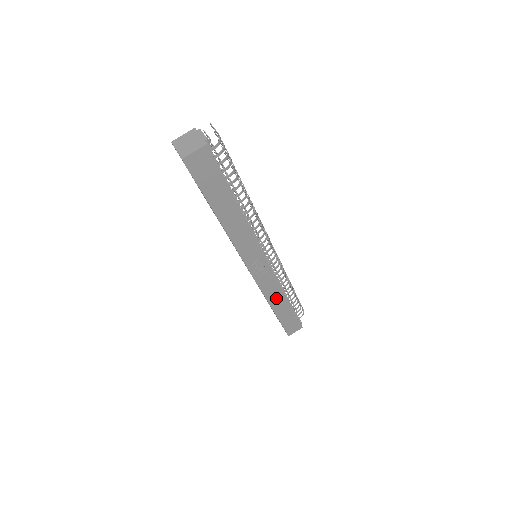
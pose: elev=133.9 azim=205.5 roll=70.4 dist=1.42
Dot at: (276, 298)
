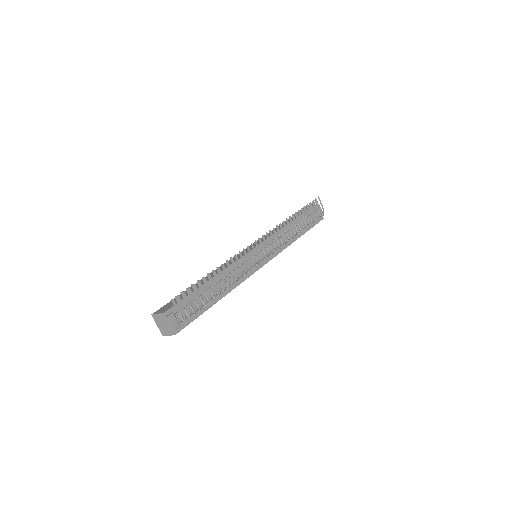
Dot at: occluded
